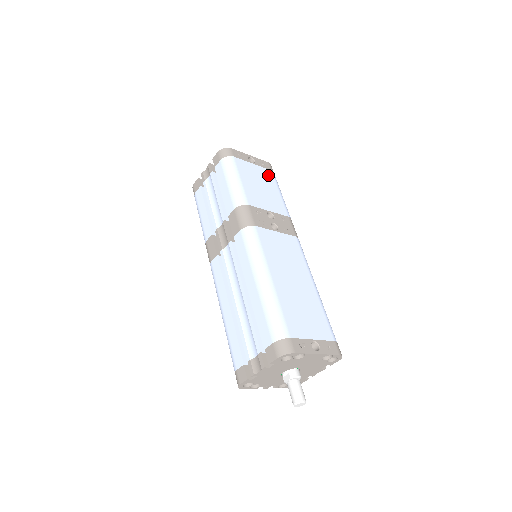
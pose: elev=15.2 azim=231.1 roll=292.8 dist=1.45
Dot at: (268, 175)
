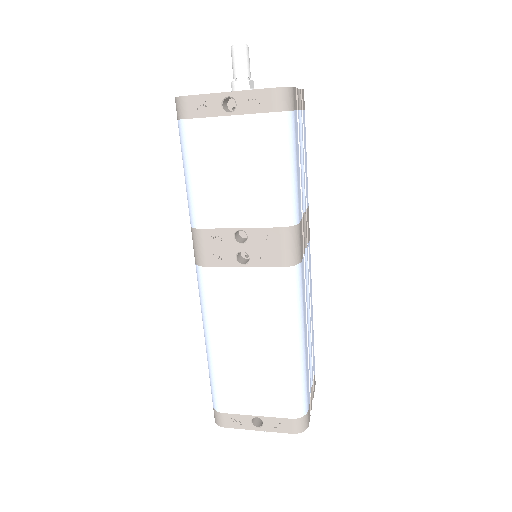
Dot at: (261, 132)
